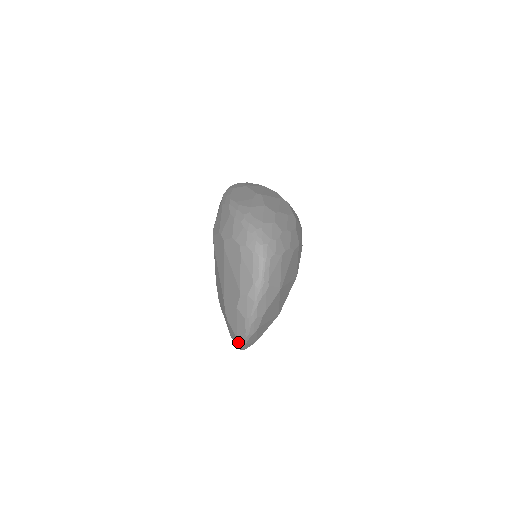
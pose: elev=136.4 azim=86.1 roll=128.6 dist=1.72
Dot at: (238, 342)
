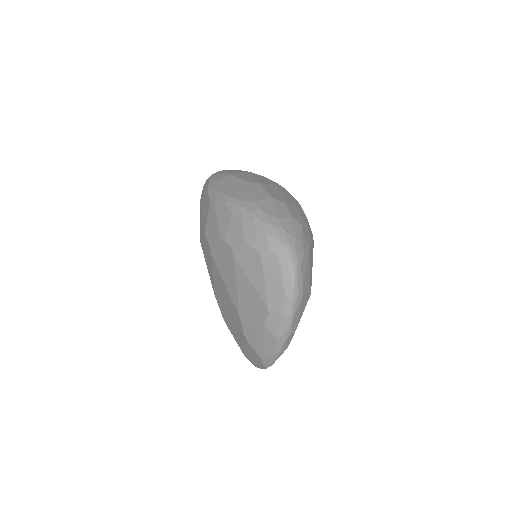
Dot at: (263, 363)
